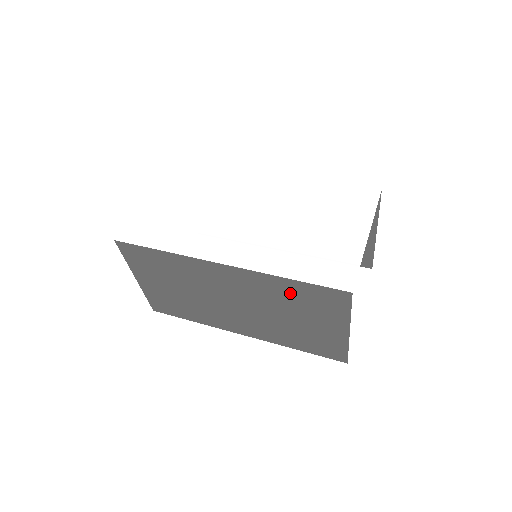
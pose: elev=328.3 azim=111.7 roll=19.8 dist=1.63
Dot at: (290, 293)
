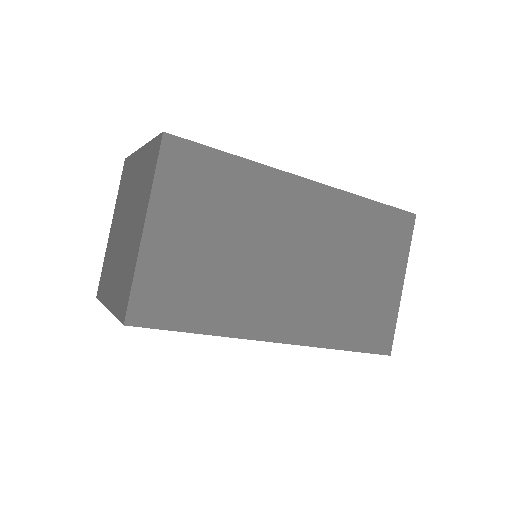
Dot at: (365, 225)
